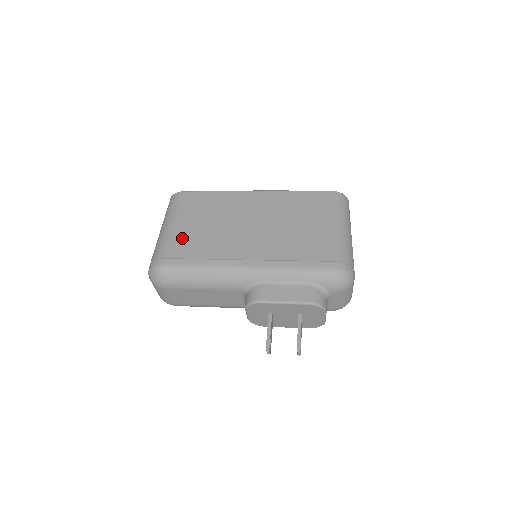
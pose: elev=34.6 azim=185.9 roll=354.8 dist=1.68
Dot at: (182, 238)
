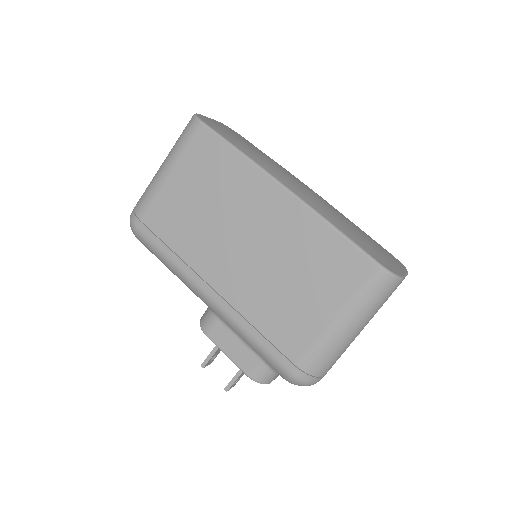
Dot at: (167, 205)
